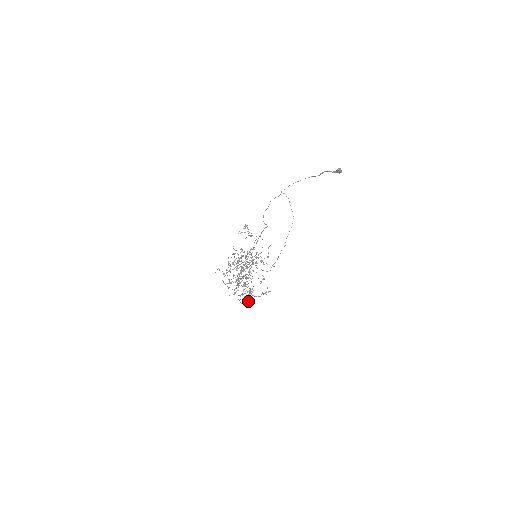
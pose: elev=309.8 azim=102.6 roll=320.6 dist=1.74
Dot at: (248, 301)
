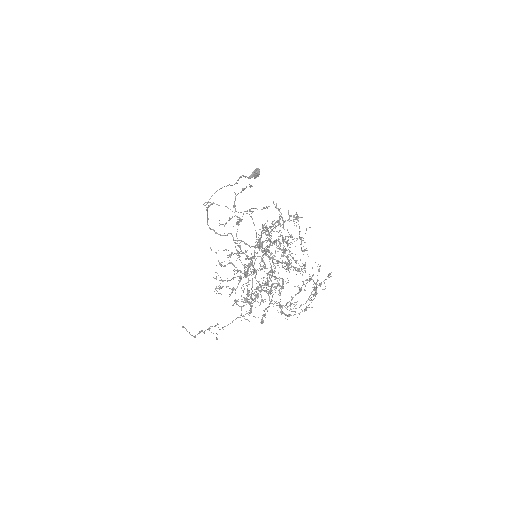
Dot at: occluded
